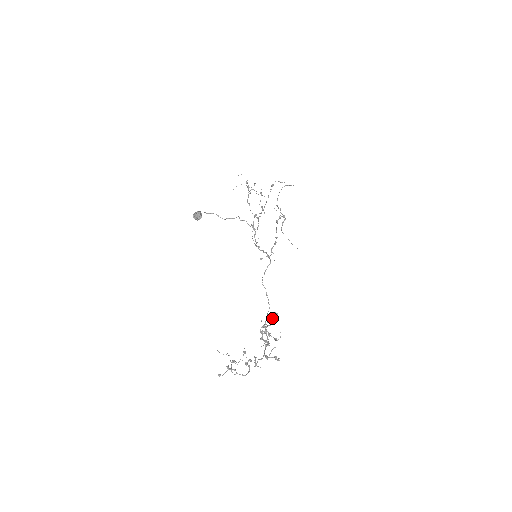
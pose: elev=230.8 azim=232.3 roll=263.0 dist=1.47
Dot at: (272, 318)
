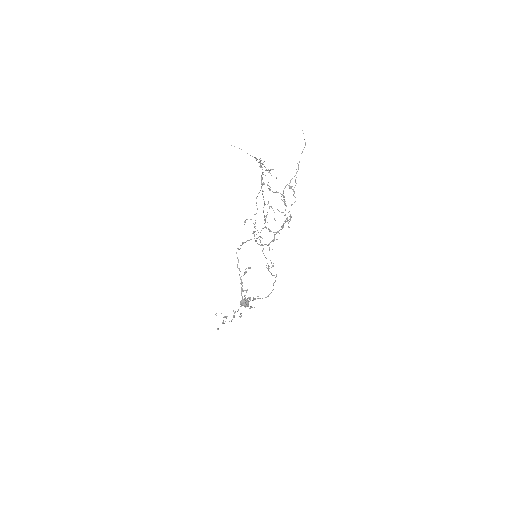
Dot at: occluded
